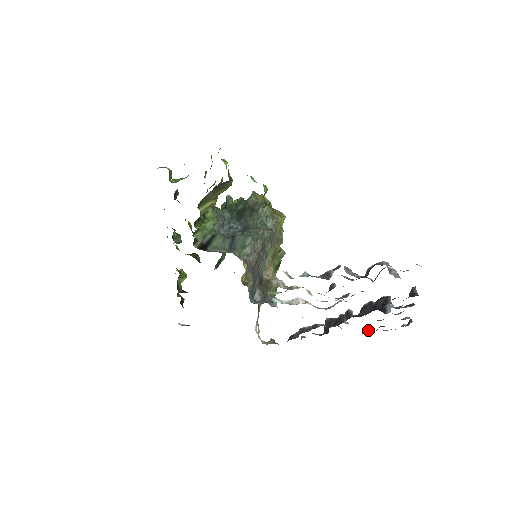
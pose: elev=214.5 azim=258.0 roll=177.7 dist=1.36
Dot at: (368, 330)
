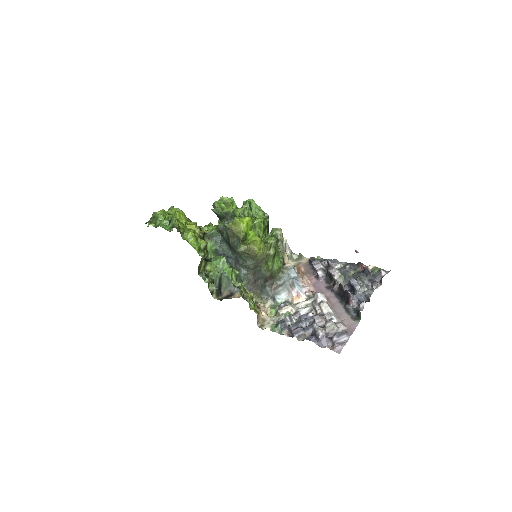
Dot at: (360, 264)
